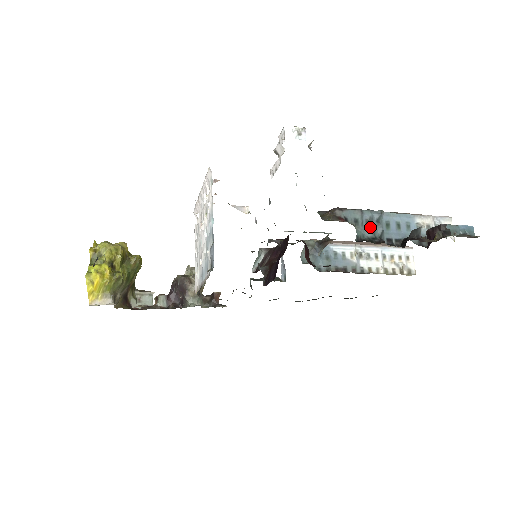
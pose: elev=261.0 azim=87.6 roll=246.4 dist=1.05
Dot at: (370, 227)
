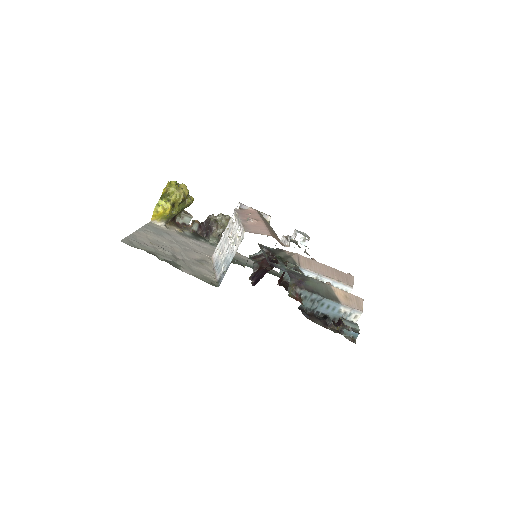
Dot at: (311, 303)
